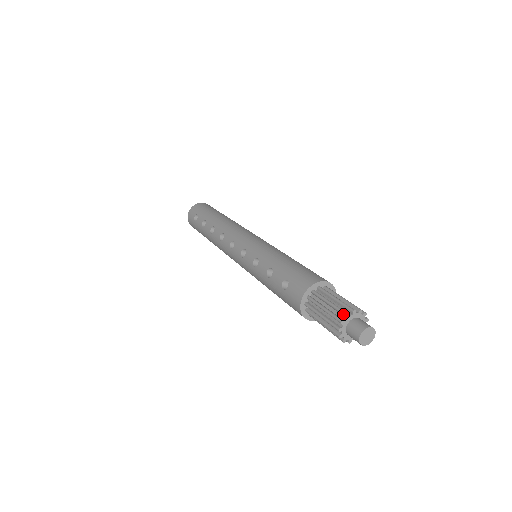
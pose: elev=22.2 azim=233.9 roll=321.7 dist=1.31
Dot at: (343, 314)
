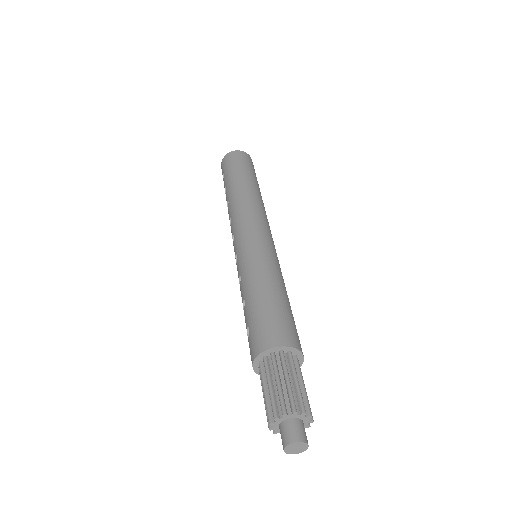
Dot at: (273, 414)
